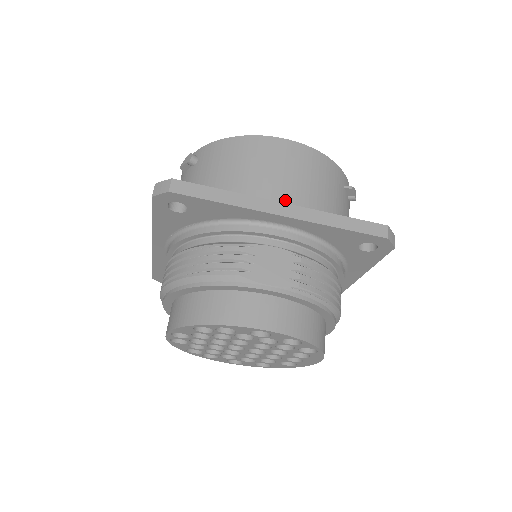
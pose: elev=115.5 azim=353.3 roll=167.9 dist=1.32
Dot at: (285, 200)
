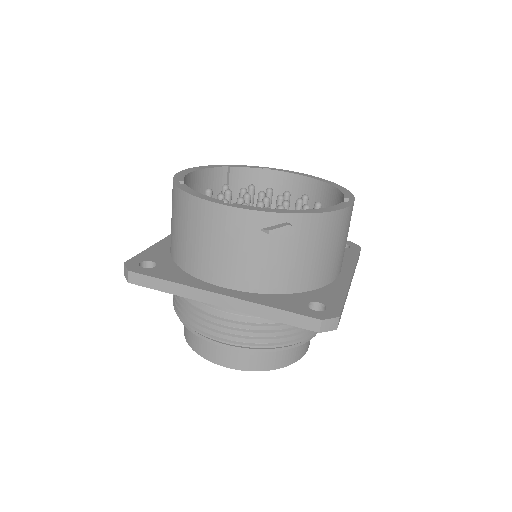
Dot at: occluded
